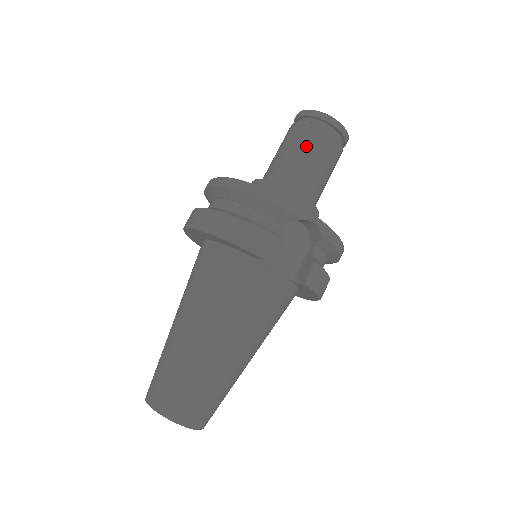
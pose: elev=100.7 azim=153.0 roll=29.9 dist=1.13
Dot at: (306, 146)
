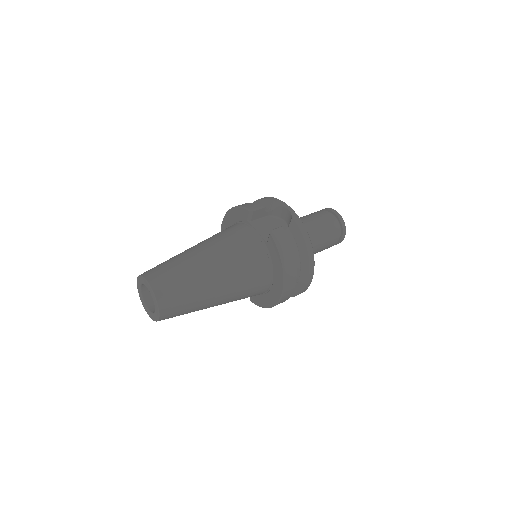
Dot at: (311, 214)
